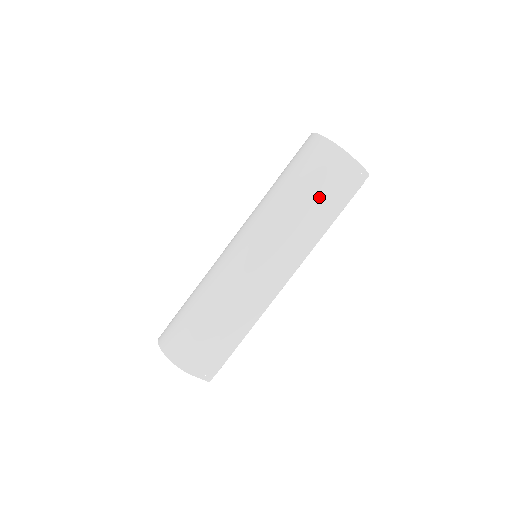
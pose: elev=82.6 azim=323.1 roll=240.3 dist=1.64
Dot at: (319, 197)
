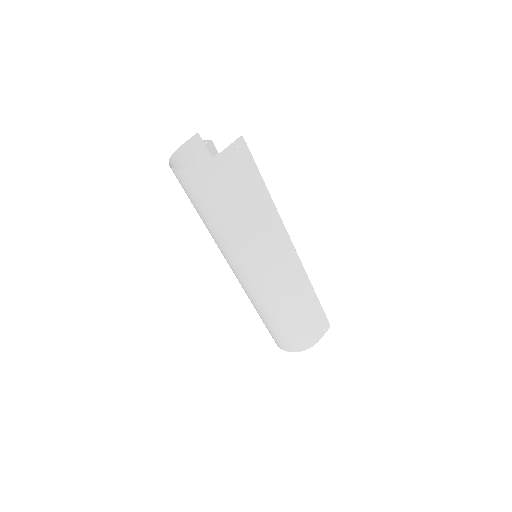
Dot at: (240, 201)
